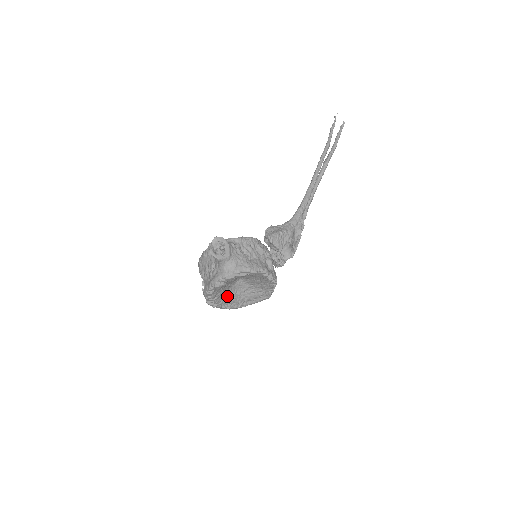
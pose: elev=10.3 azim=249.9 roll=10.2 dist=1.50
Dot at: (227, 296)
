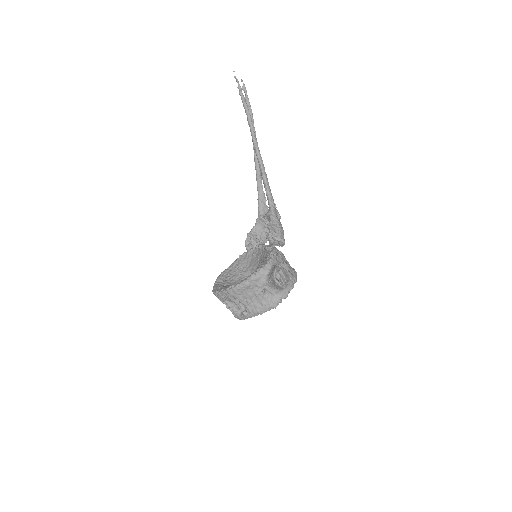
Dot at: occluded
